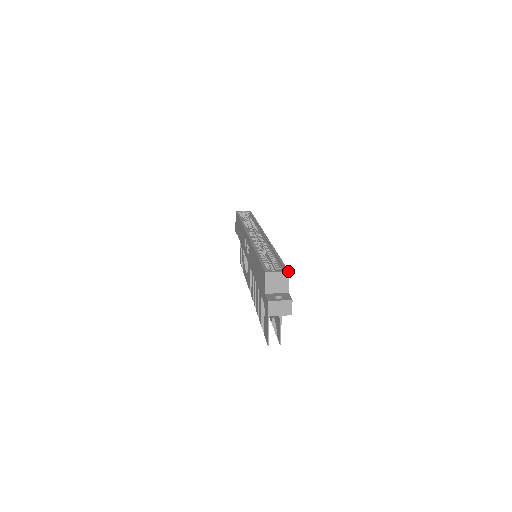
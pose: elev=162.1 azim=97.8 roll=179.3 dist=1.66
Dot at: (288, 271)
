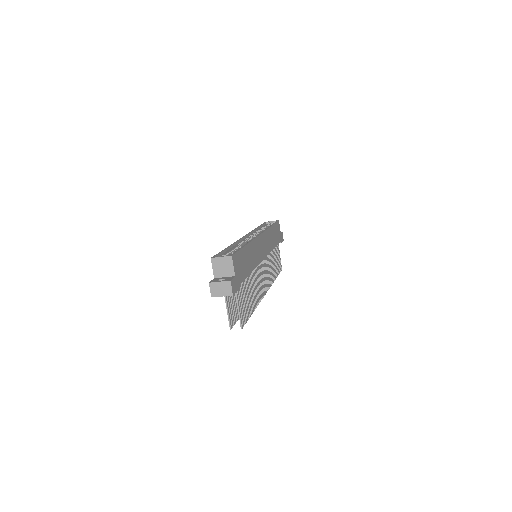
Dot at: (231, 255)
